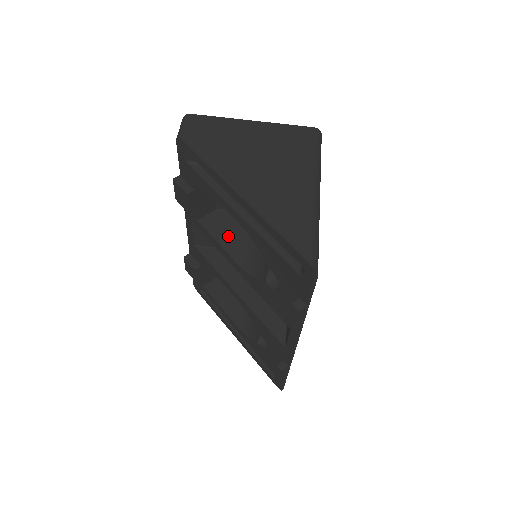
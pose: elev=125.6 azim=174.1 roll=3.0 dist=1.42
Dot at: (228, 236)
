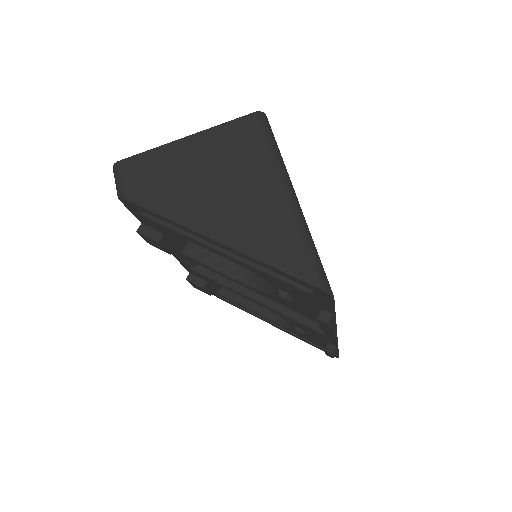
Dot at: (220, 256)
